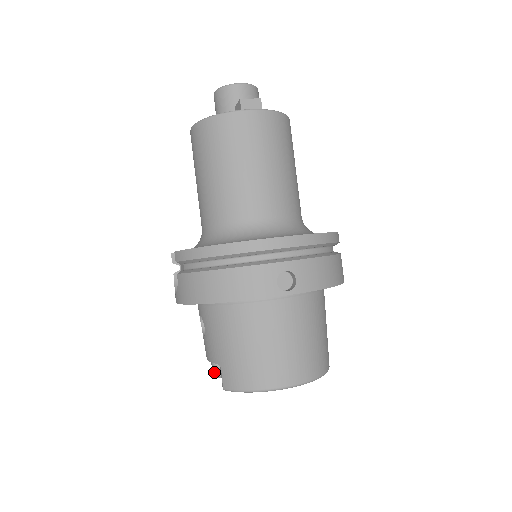
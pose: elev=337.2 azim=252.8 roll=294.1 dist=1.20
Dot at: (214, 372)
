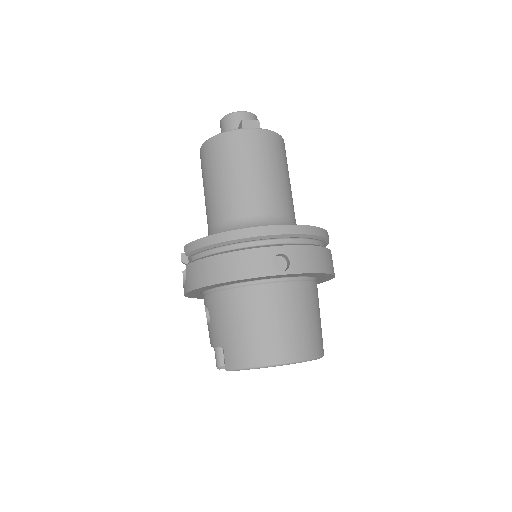
Dot at: (218, 363)
